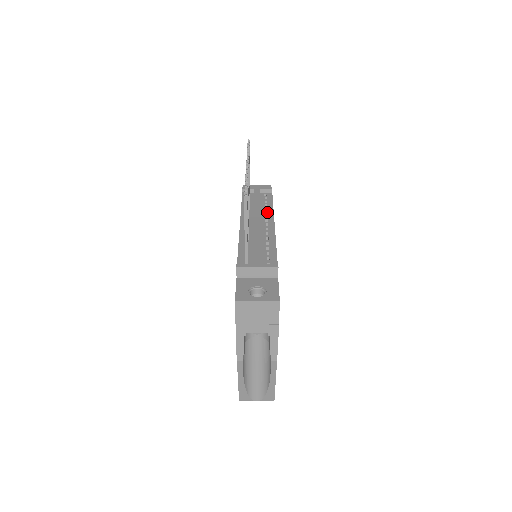
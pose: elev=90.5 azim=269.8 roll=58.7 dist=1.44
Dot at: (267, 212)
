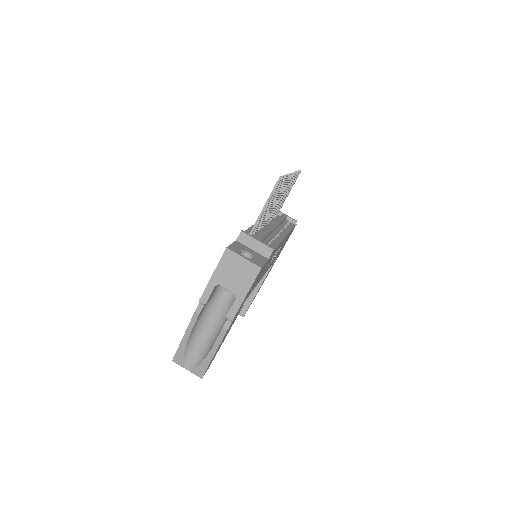
Dot at: (284, 229)
